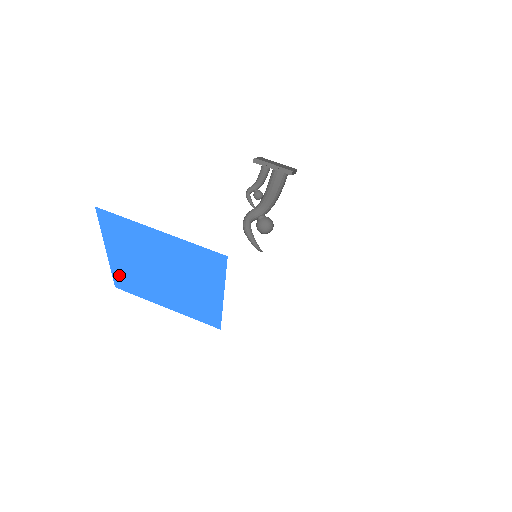
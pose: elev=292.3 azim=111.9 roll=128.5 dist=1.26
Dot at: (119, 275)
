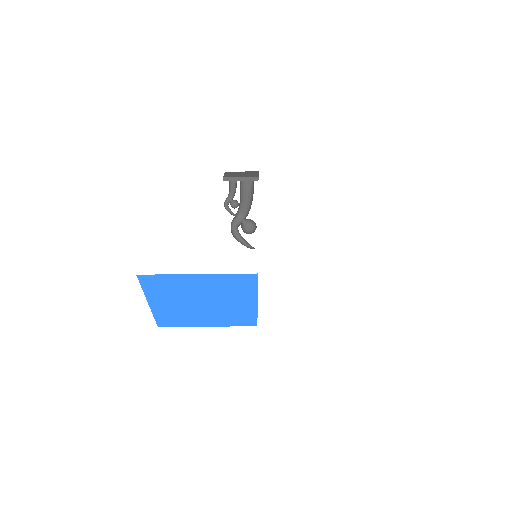
Dot at: (161, 317)
